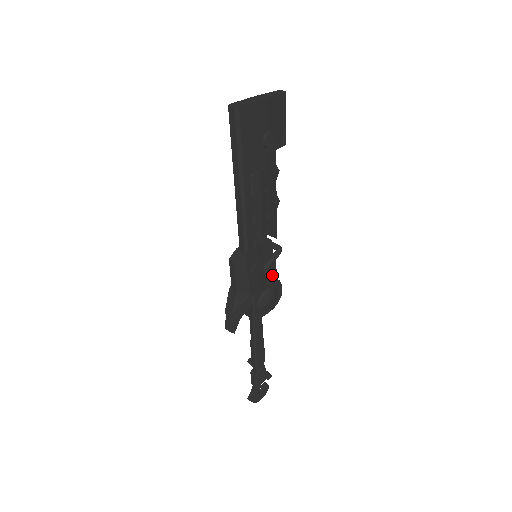
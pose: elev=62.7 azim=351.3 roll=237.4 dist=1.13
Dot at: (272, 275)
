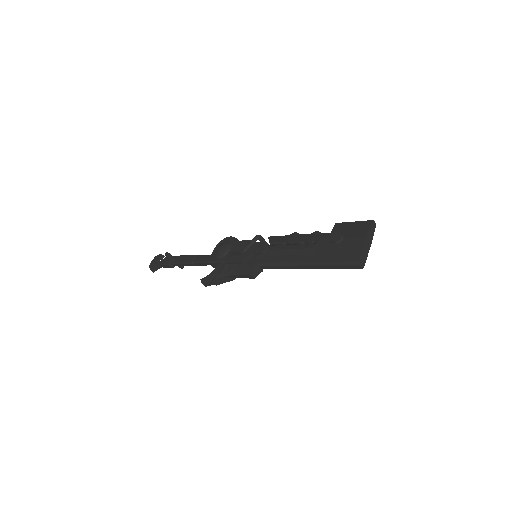
Dot at: occluded
